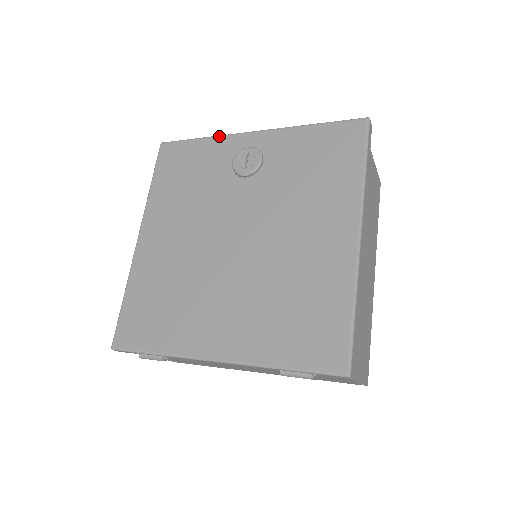
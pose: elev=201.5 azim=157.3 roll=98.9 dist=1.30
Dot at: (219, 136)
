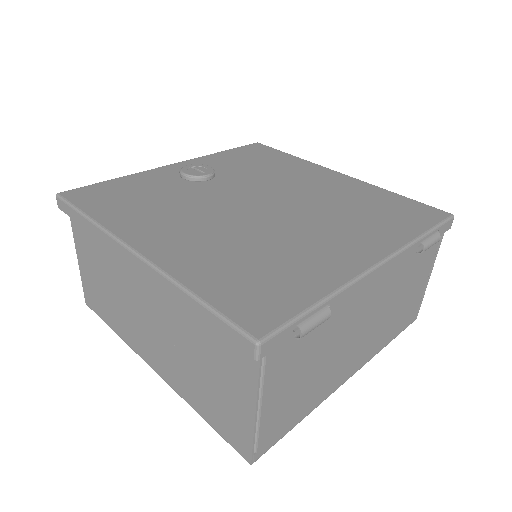
Dot at: occluded
